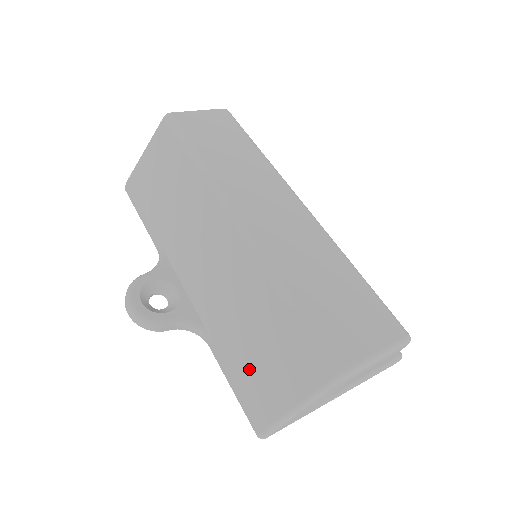
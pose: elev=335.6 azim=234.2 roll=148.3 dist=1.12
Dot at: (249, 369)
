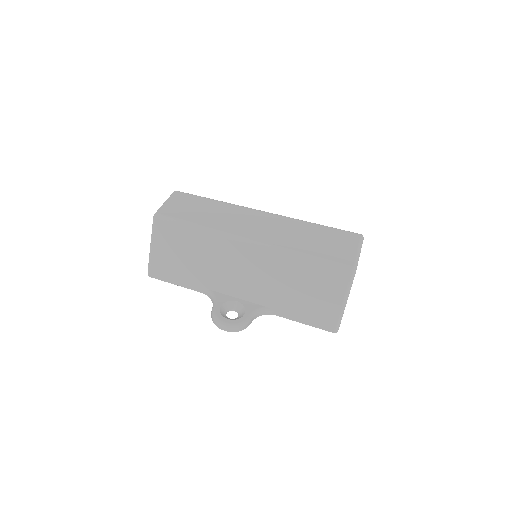
Dot at: (307, 306)
